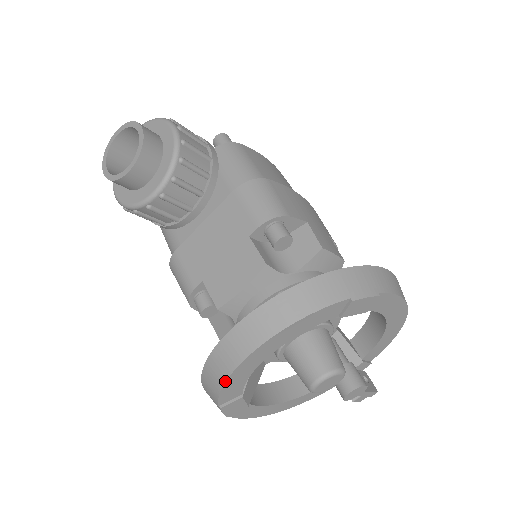
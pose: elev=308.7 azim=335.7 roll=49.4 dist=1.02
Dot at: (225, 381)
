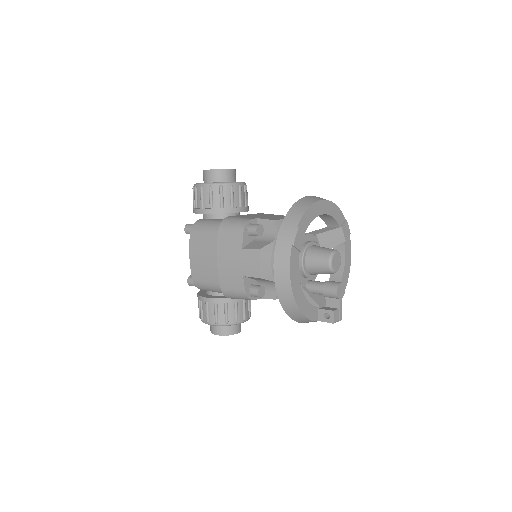
Dot at: (310, 206)
